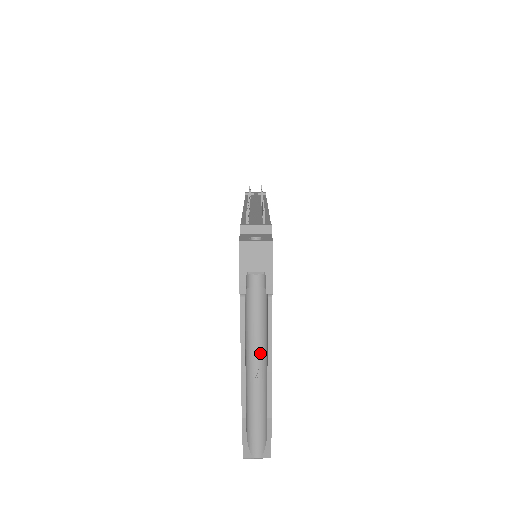
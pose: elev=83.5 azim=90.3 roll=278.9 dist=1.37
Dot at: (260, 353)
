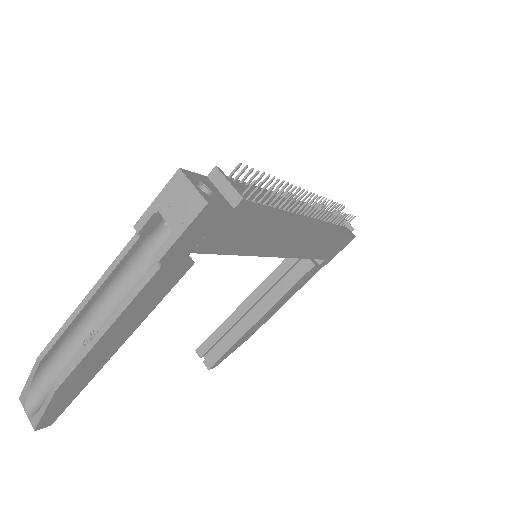
Dot at: occluded
